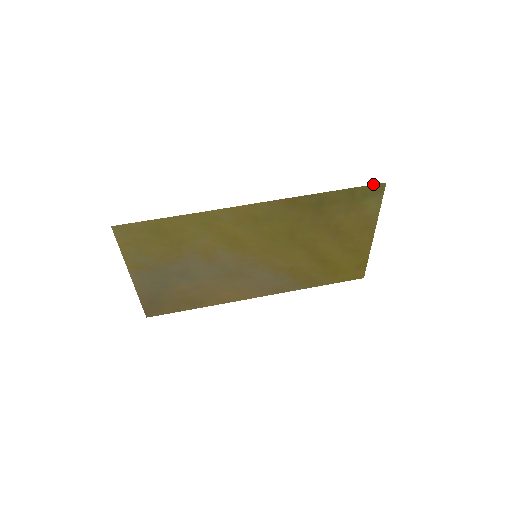
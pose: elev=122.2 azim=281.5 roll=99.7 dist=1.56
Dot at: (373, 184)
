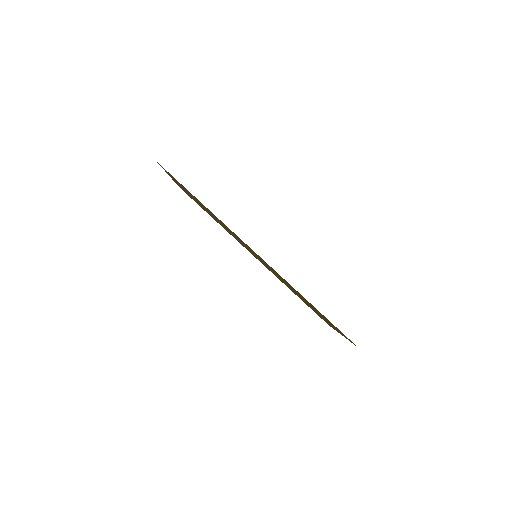
Dot at: occluded
